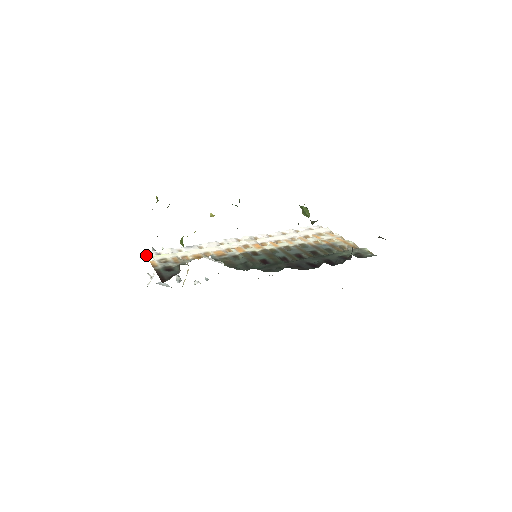
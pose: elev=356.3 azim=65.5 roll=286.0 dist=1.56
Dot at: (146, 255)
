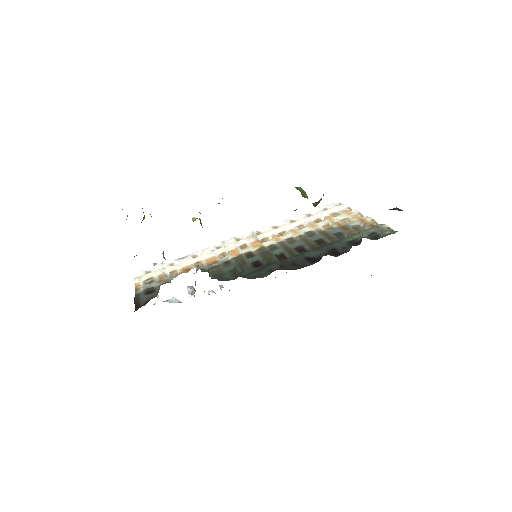
Dot at: (134, 276)
